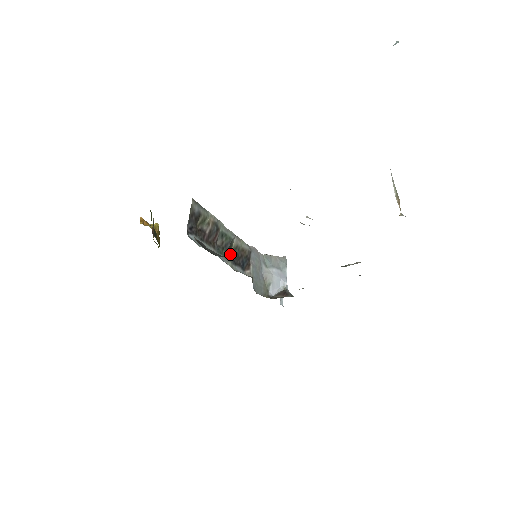
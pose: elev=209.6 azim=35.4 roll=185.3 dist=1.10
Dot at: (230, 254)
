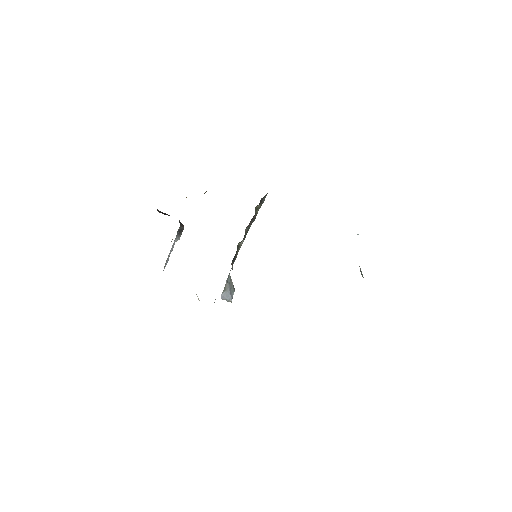
Dot at: occluded
